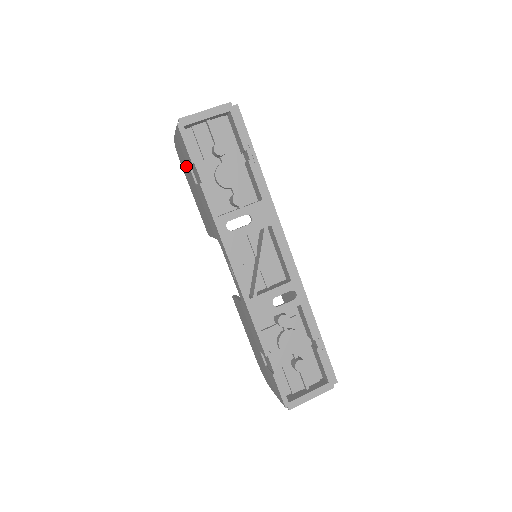
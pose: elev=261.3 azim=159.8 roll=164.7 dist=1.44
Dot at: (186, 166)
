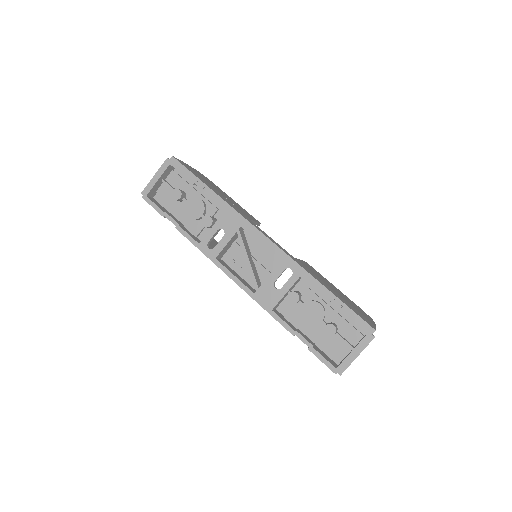
Dot at: occluded
